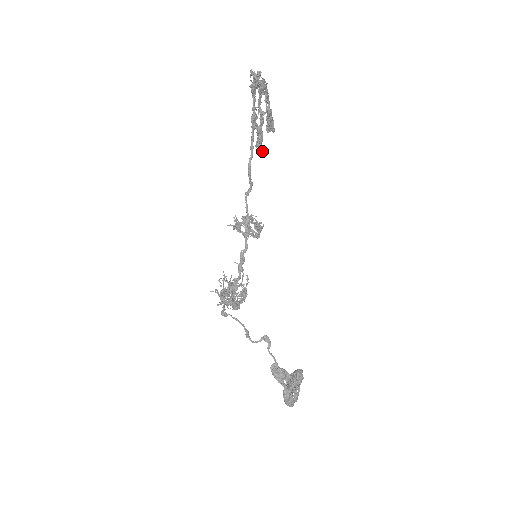
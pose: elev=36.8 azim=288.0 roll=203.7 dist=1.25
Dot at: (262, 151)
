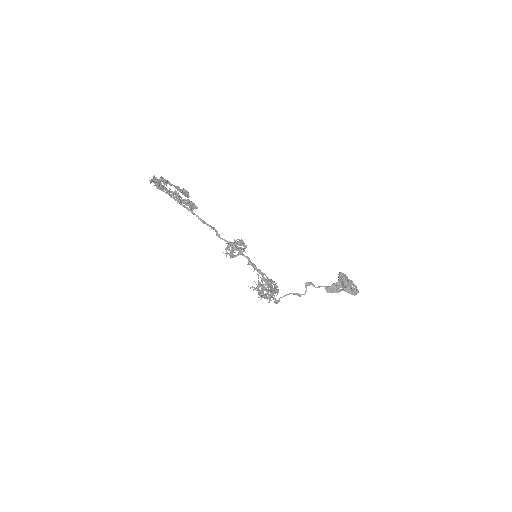
Dot at: occluded
